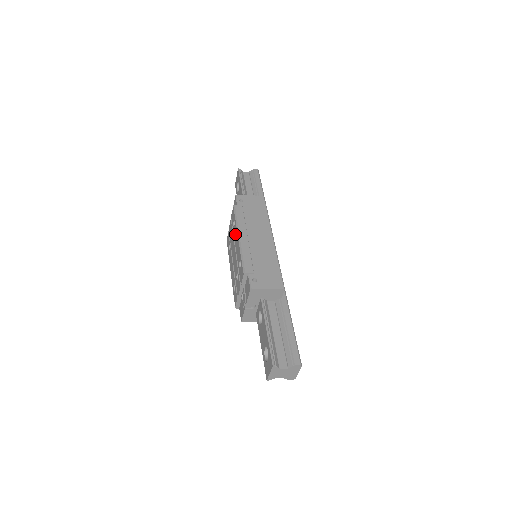
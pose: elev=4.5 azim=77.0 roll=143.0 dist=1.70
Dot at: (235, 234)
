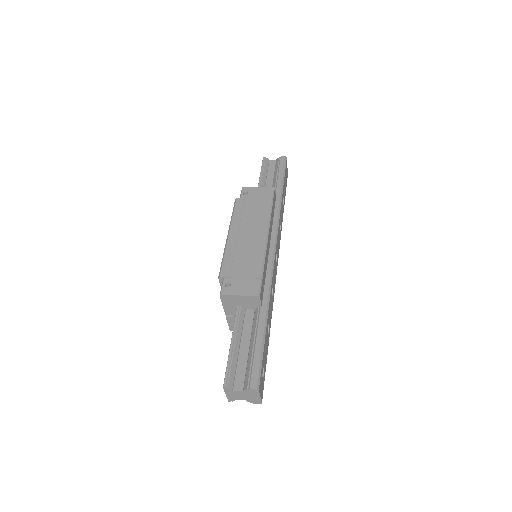
Dot at: occluded
